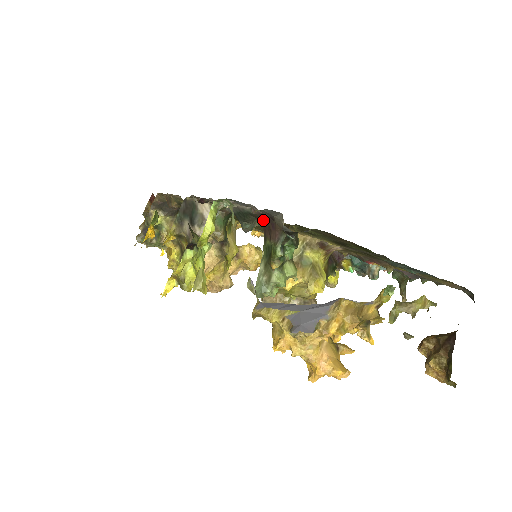
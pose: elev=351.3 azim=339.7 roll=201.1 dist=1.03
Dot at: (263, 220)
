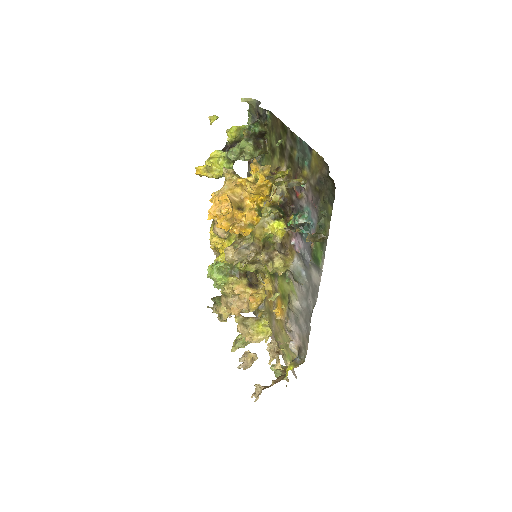
Dot at: occluded
